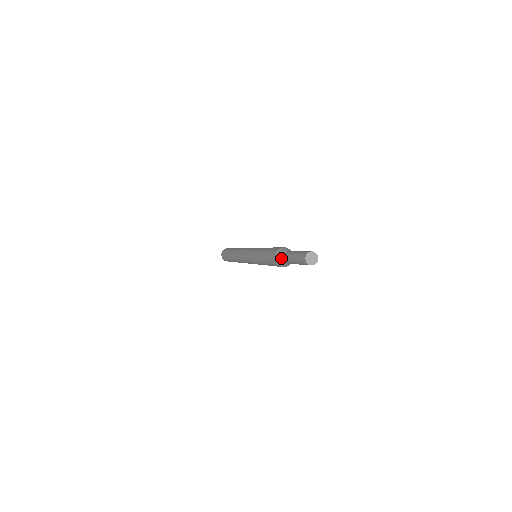
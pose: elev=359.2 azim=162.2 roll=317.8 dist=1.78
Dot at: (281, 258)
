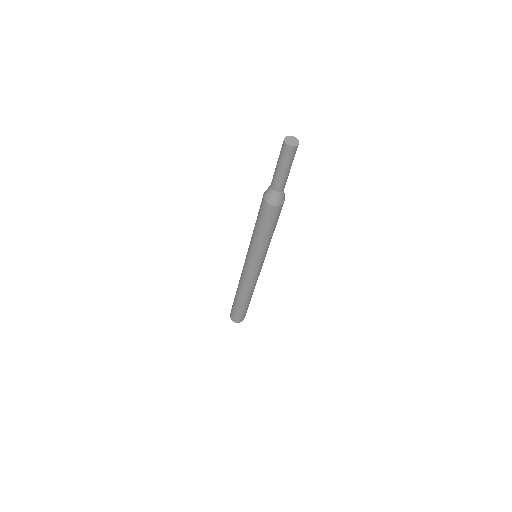
Dot at: occluded
